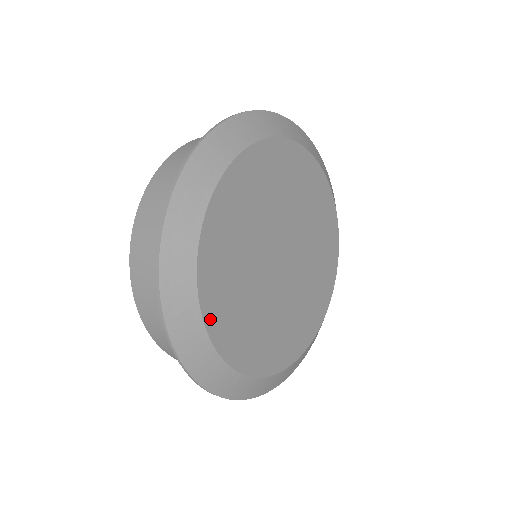
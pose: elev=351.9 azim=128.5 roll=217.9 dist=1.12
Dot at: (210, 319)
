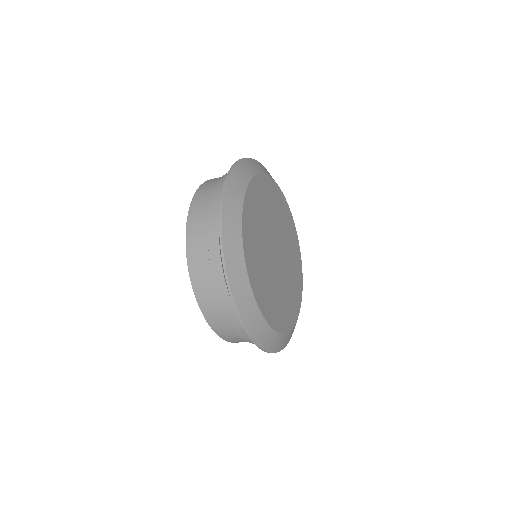
Dot at: (248, 267)
